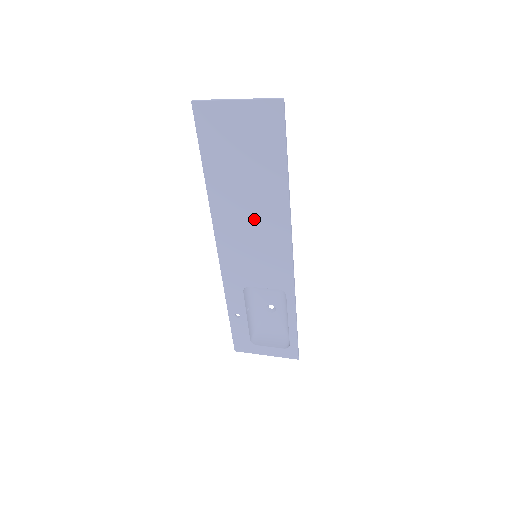
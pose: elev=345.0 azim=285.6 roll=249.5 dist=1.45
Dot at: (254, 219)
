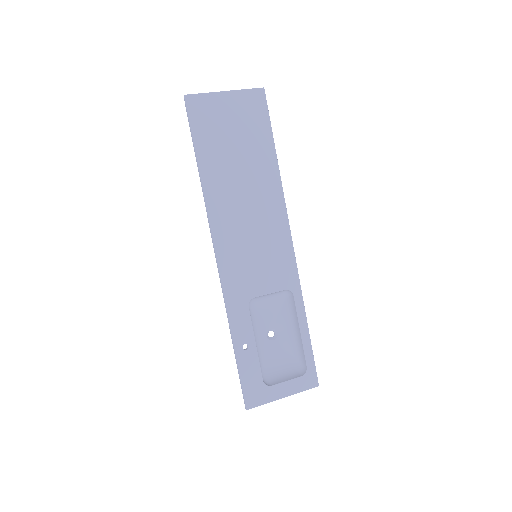
Dot at: (252, 208)
